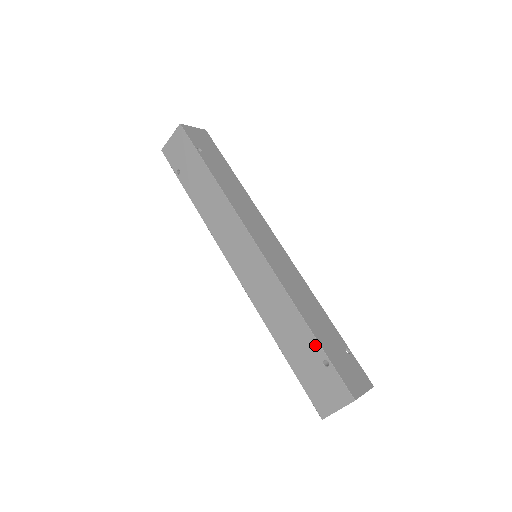
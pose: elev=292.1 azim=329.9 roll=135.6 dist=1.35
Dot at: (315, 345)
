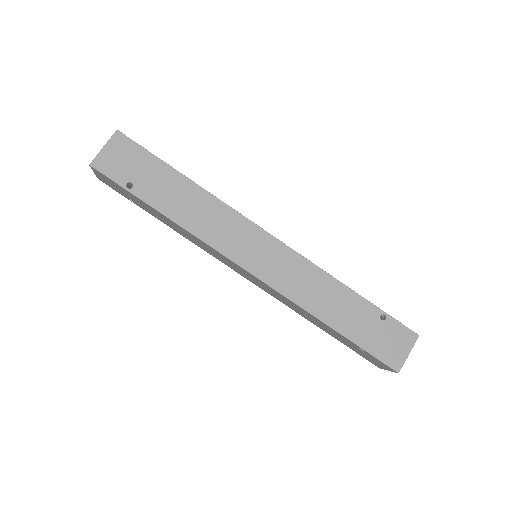
Dot at: (346, 339)
